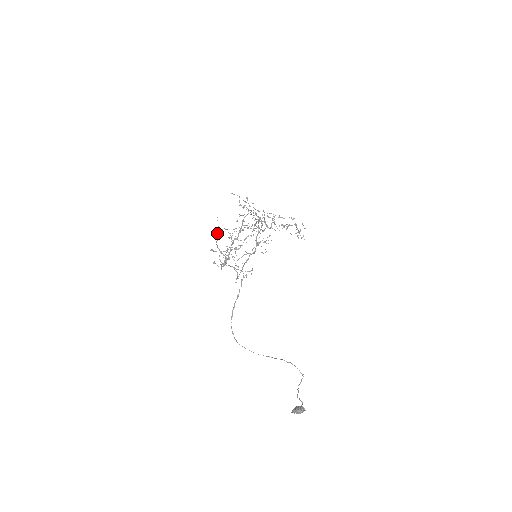
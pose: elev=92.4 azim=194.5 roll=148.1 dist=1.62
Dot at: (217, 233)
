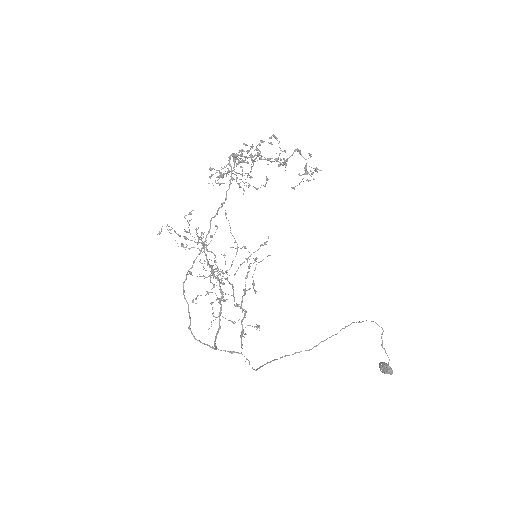
Dot at: occluded
